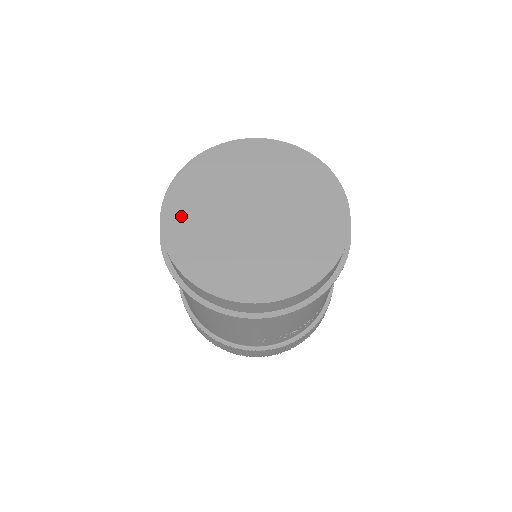
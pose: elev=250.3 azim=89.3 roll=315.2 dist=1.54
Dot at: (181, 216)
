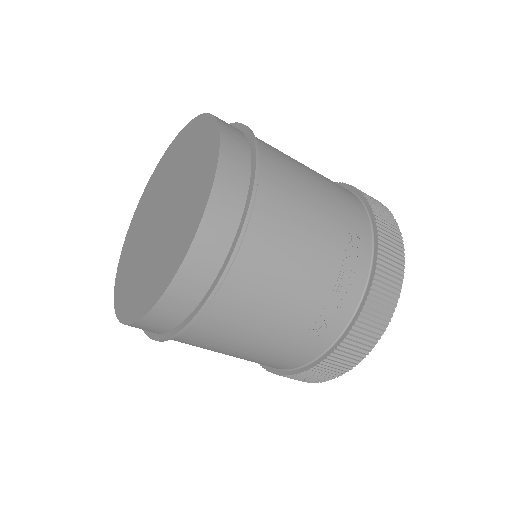
Dot at: (123, 280)
